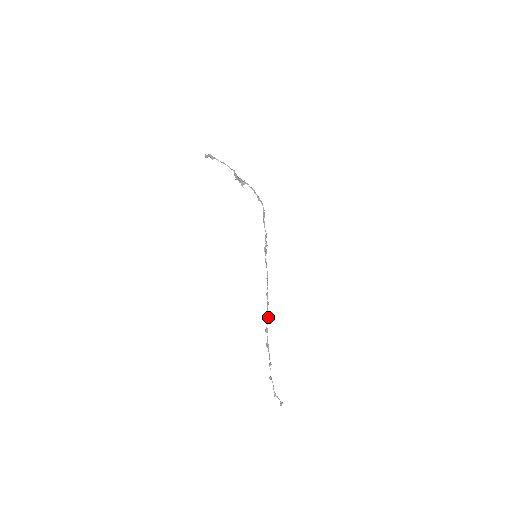
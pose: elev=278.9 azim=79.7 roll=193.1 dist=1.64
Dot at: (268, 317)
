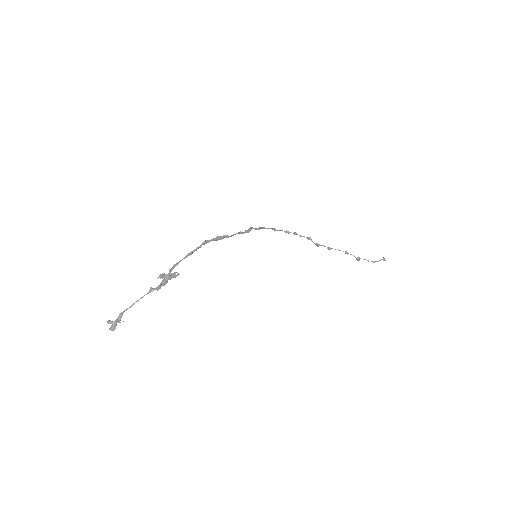
Dot at: occluded
